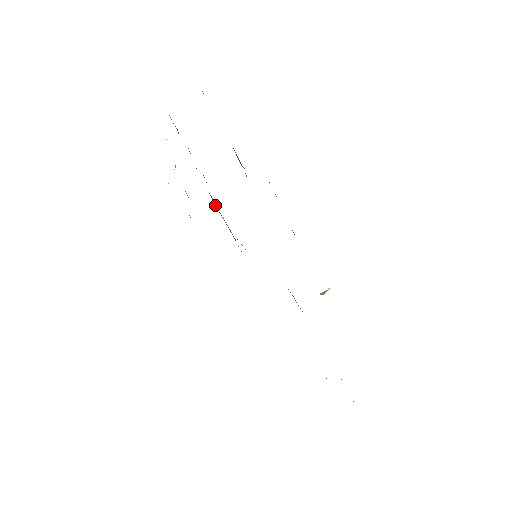
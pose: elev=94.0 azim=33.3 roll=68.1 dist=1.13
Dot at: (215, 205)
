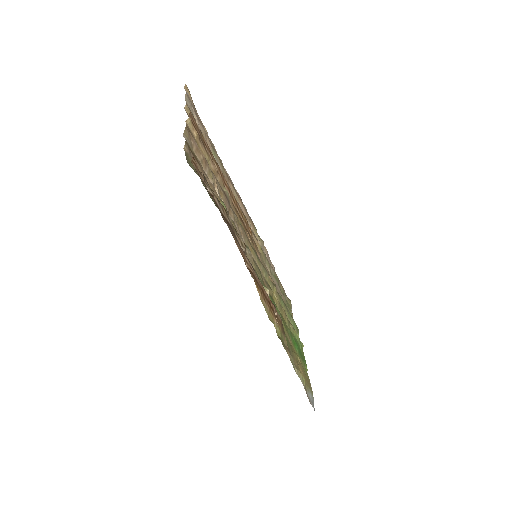
Dot at: occluded
